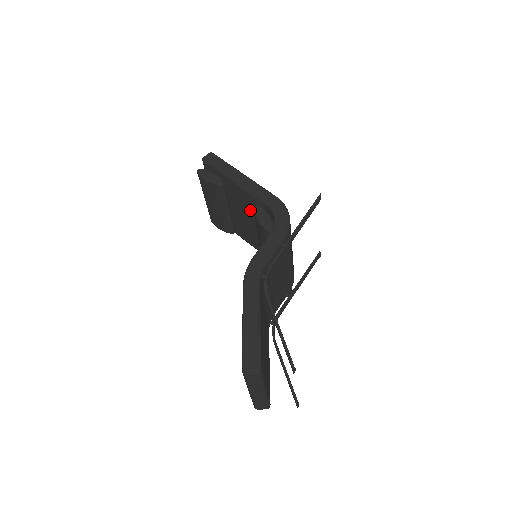
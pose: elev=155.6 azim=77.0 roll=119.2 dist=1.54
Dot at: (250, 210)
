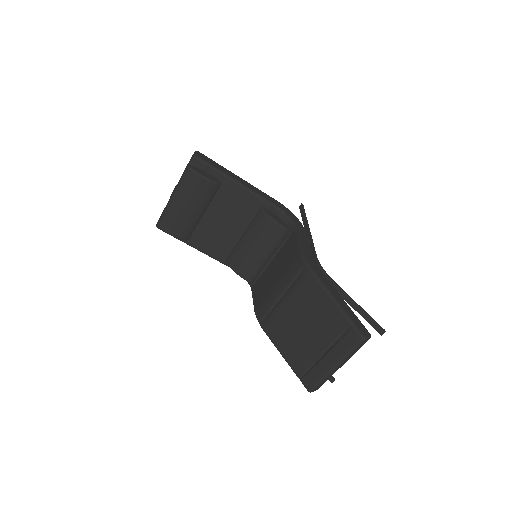
Dot at: (241, 213)
